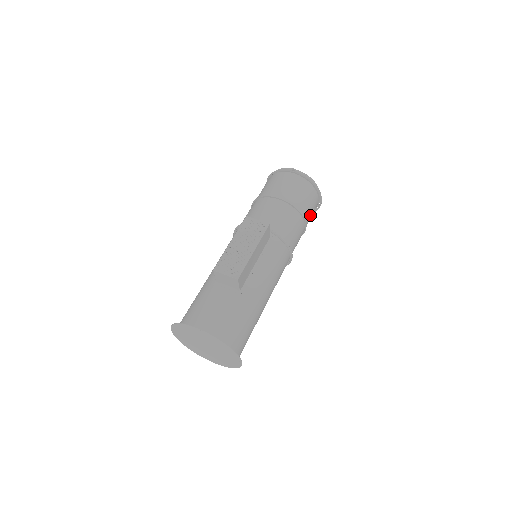
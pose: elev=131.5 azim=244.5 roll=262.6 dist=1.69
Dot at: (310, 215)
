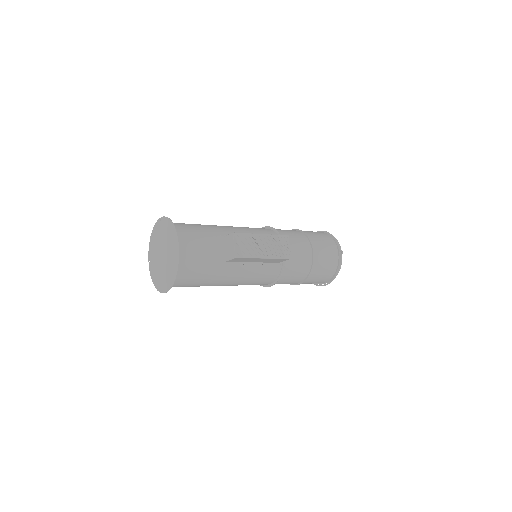
Dot at: (309, 283)
